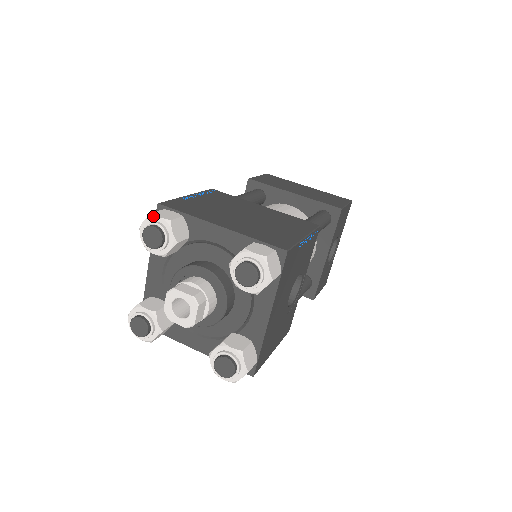
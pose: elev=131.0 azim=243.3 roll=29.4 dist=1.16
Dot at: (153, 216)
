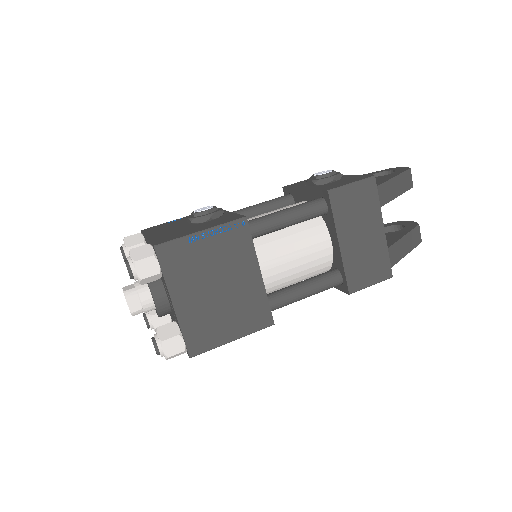
Dot at: (134, 265)
